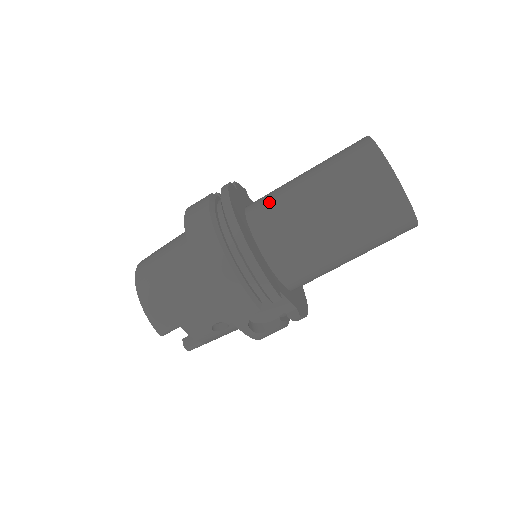
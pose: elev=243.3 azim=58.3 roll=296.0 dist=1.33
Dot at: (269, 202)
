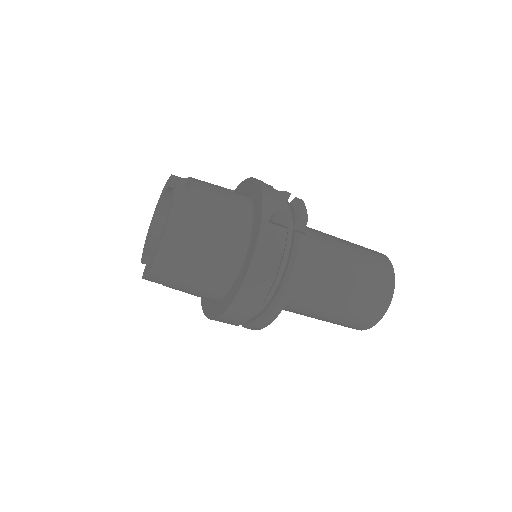
Dot at: (310, 275)
